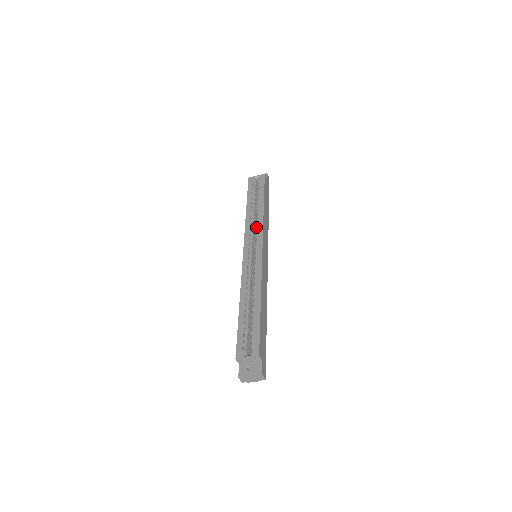
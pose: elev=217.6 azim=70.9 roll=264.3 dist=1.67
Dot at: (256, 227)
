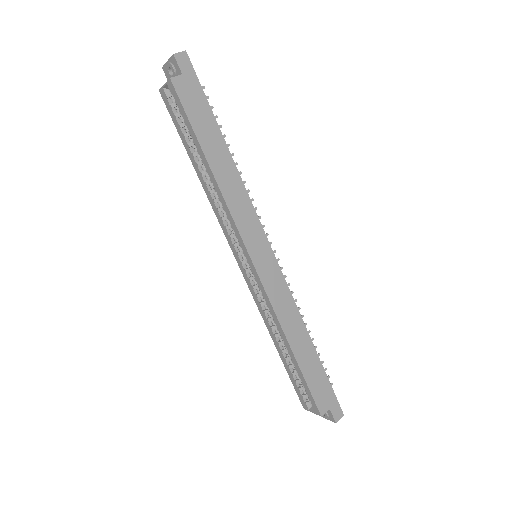
Dot at: (227, 217)
